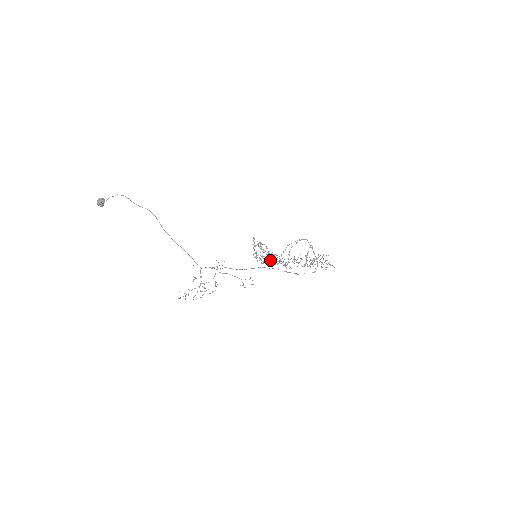
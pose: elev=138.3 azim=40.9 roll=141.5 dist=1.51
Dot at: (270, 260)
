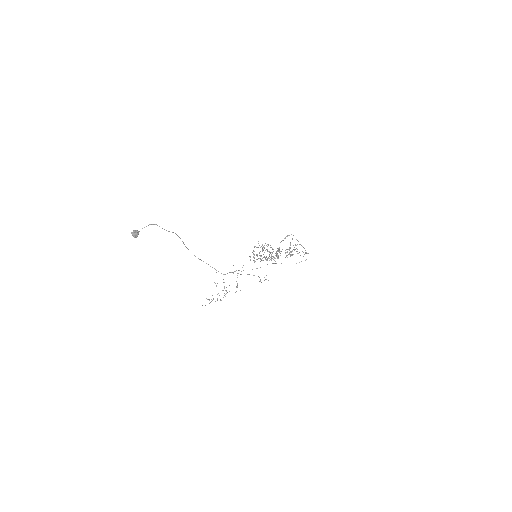
Dot at: occluded
